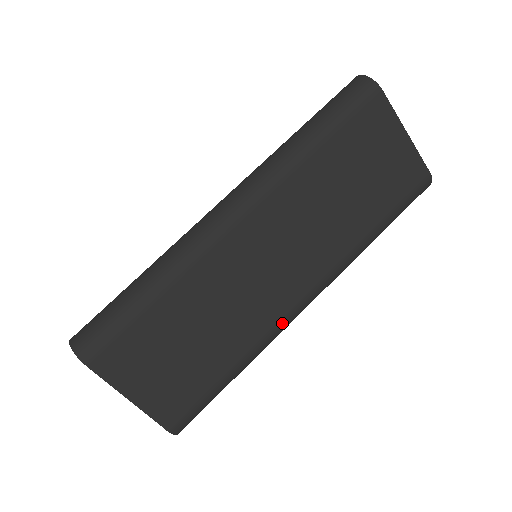
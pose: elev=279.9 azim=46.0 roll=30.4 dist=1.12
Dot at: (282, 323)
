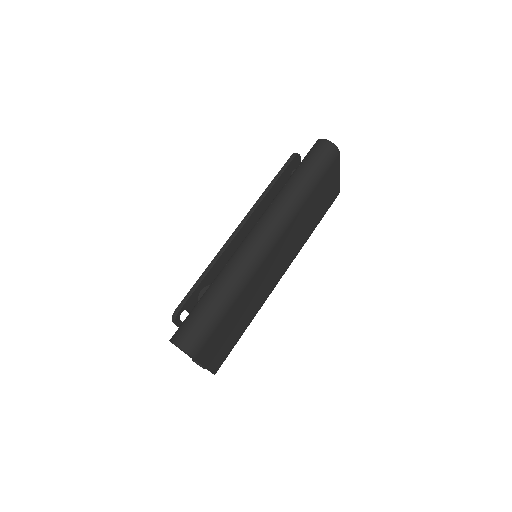
Dot at: occluded
